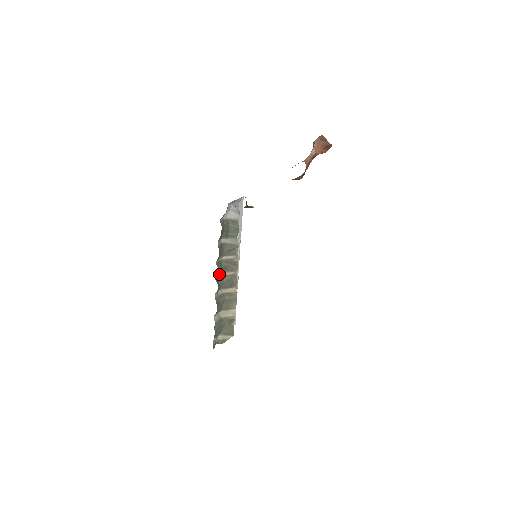
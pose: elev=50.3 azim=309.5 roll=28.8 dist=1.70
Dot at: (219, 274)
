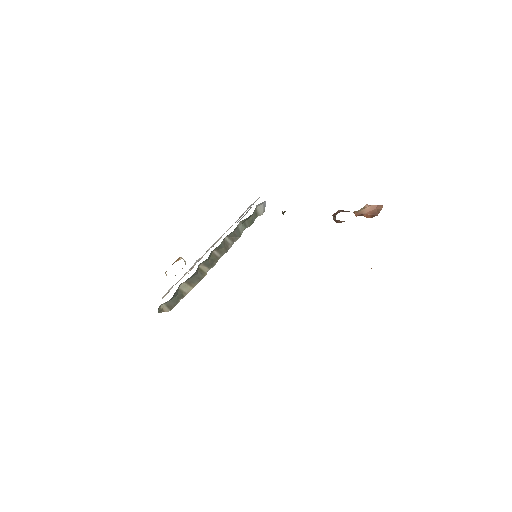
Dot at: occluded
